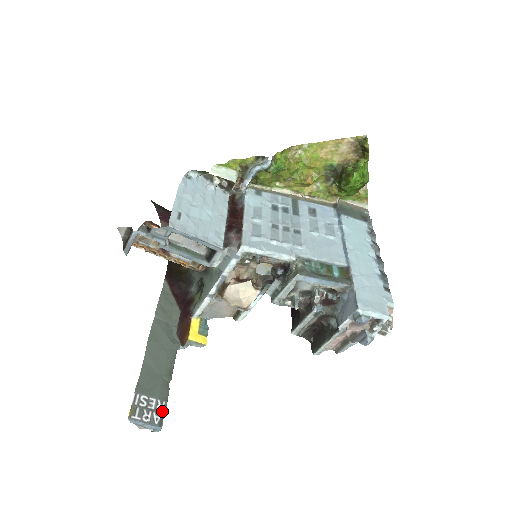
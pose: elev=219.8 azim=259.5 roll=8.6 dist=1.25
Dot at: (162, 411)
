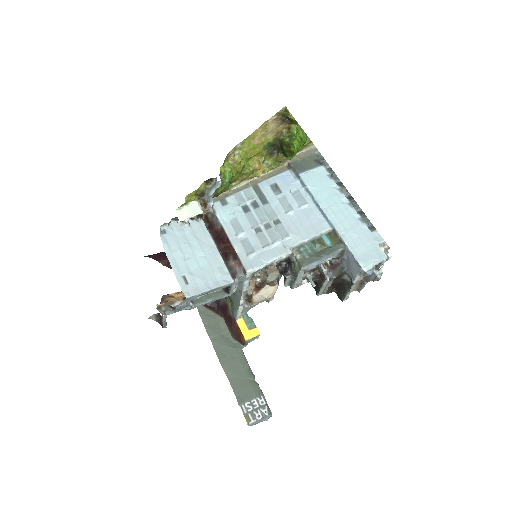
Dot at: (265, 404)
